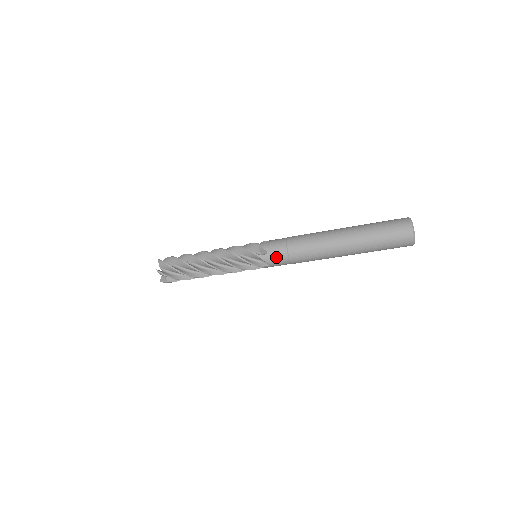
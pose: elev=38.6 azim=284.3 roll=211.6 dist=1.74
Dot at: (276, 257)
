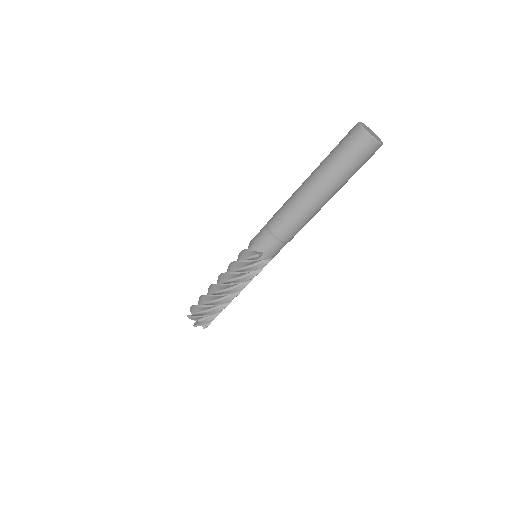
Dot at: (262, 241)
